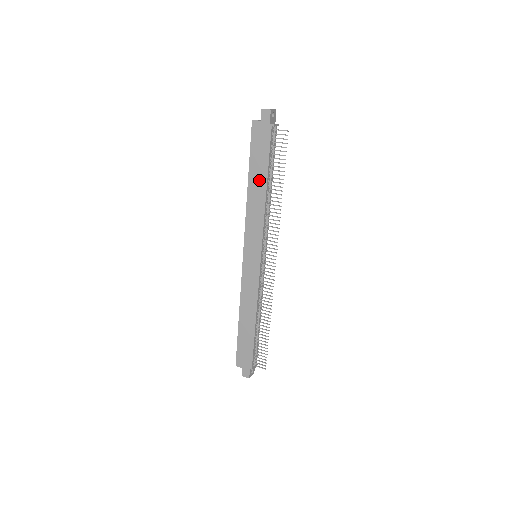
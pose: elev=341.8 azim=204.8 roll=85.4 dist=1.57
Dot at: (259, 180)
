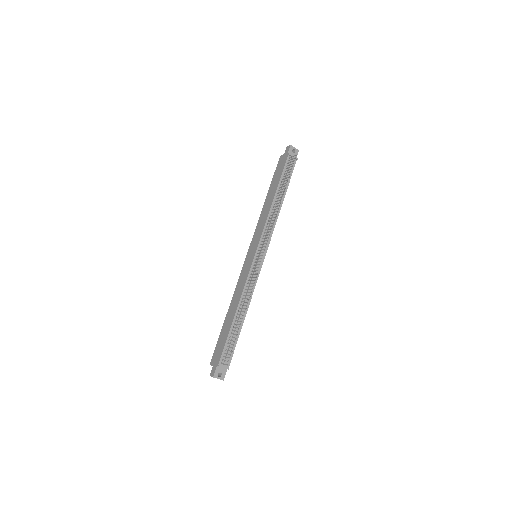
Dot at: (272, 193)
